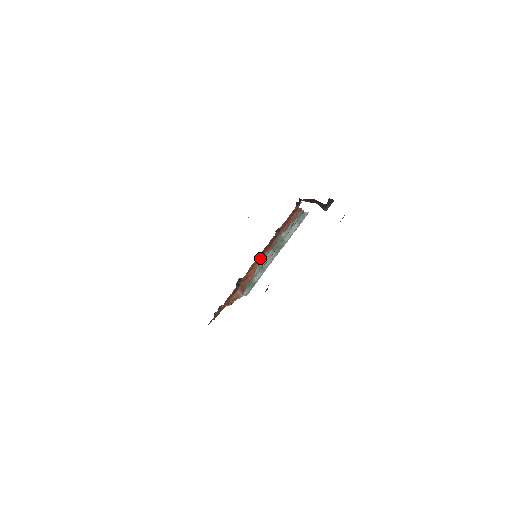
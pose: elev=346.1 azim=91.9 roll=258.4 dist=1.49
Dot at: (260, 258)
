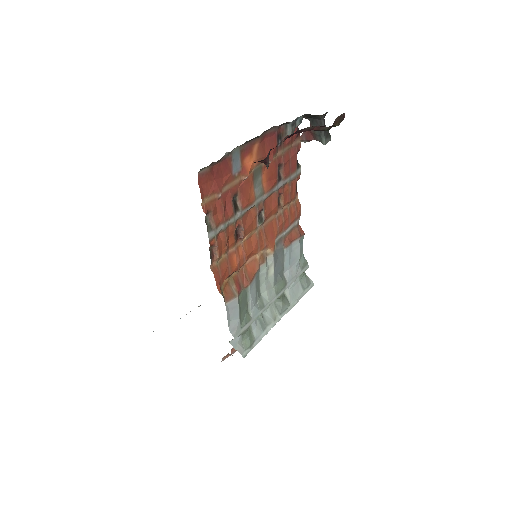
Dot at: (260, 195)
